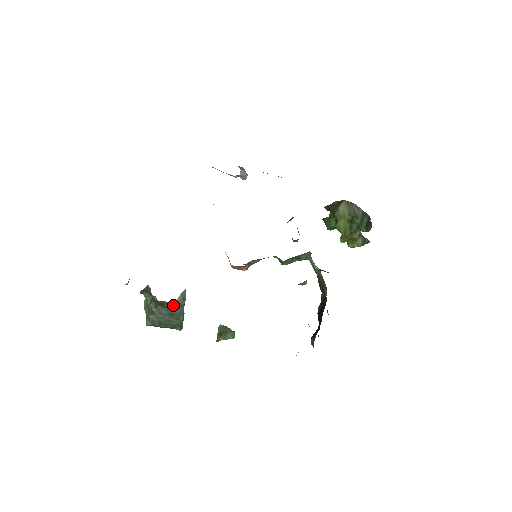
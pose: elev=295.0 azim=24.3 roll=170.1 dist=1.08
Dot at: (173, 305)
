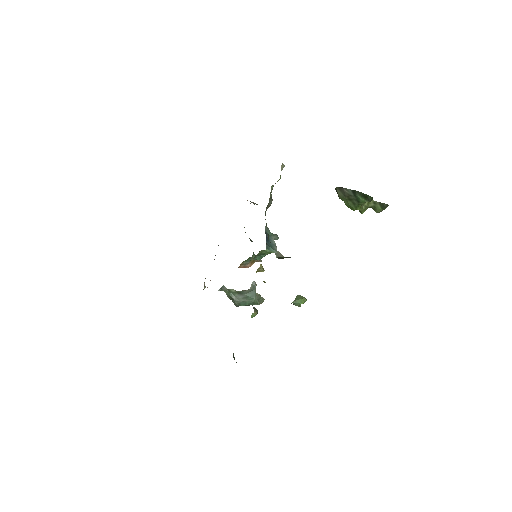
Dot at: (248, 292)
